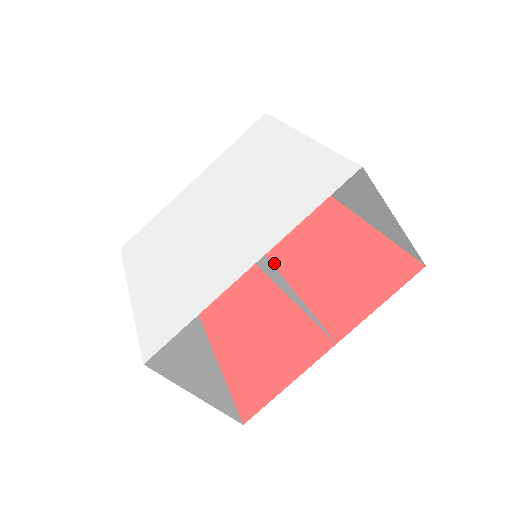
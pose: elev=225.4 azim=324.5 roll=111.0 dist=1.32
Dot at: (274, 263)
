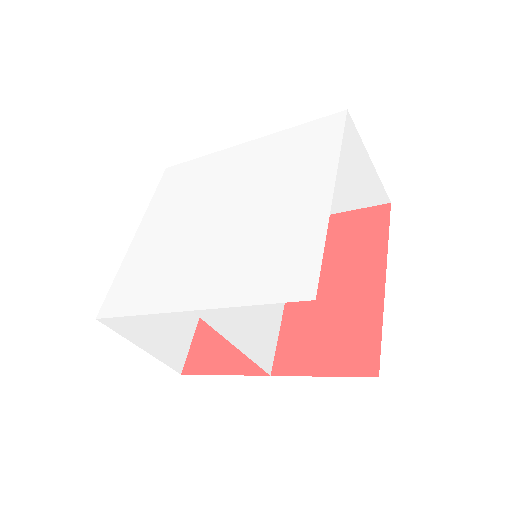
Dot at: occluded
